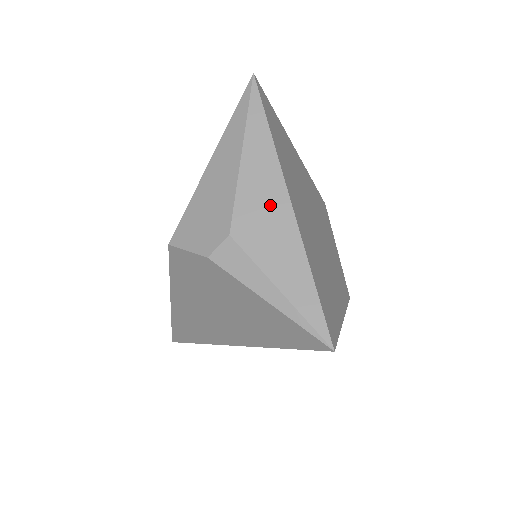
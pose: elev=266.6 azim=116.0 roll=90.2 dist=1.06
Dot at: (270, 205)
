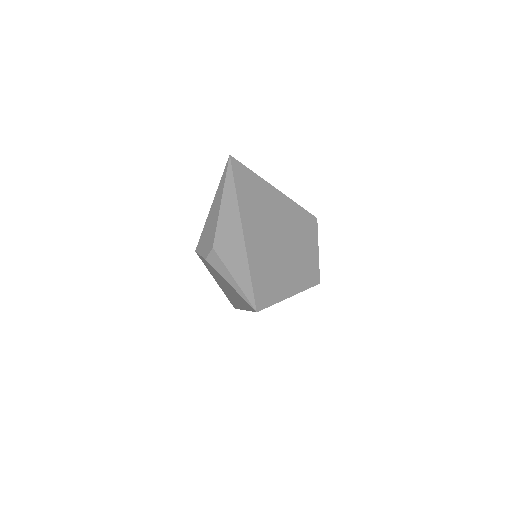
Dot at: (232, 231)
